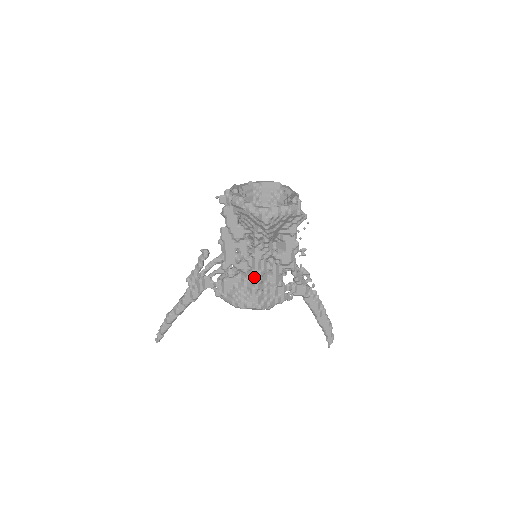
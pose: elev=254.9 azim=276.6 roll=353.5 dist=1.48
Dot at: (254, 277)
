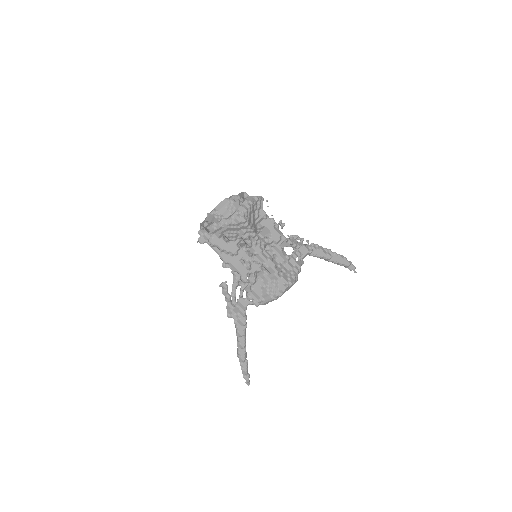
Dot at: (268, 267)
